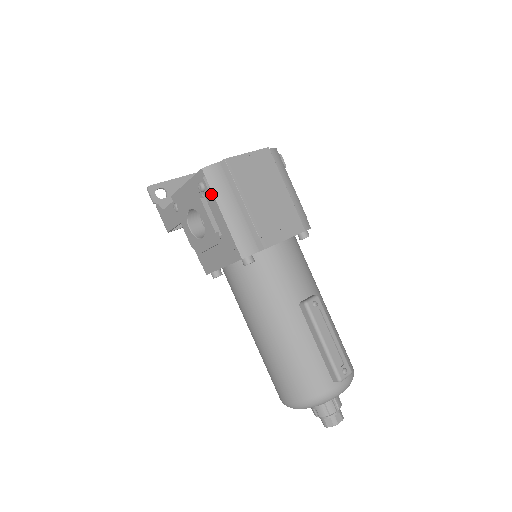
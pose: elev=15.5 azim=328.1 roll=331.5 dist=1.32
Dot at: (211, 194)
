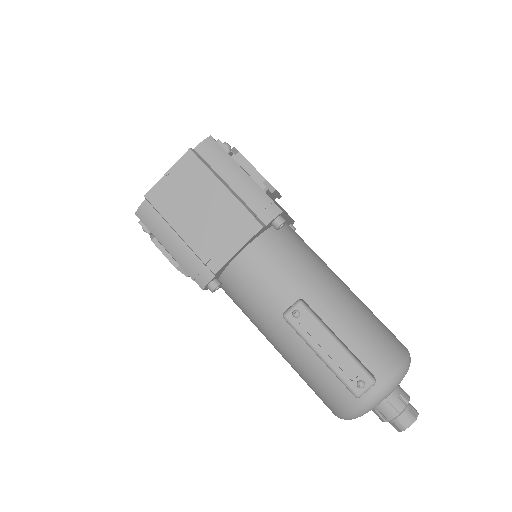
Dot at: (154, 234)
